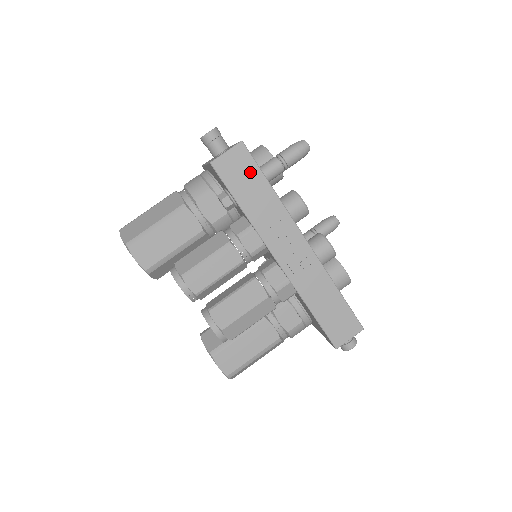
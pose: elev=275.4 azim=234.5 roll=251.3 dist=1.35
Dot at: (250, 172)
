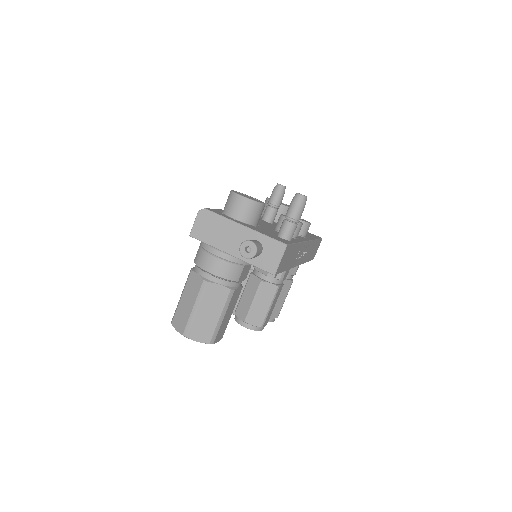
Dot at: (290, 252)
